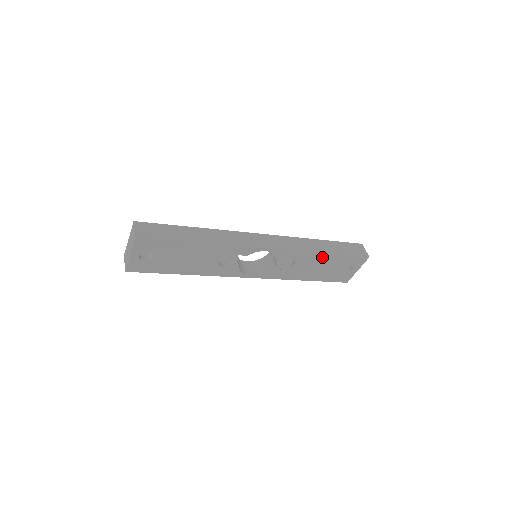
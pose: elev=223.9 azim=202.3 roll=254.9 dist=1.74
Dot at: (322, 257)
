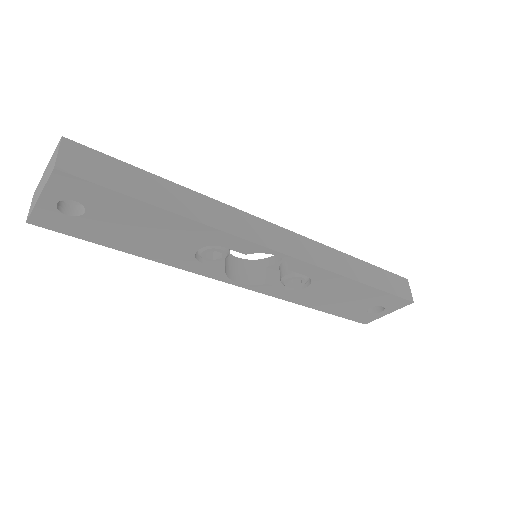
Dot at: (352, 285)
